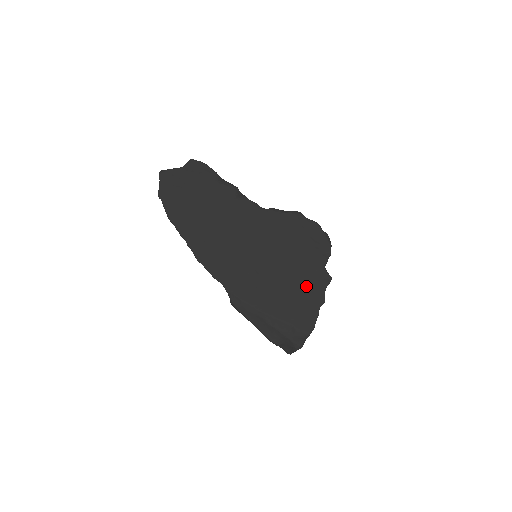
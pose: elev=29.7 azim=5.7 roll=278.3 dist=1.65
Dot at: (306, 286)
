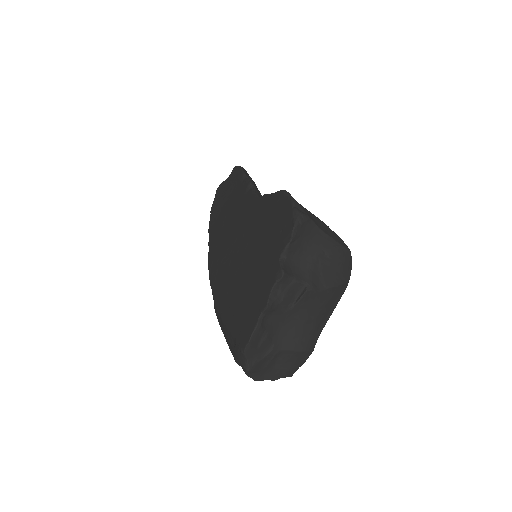
Dot at: (258, 286)
